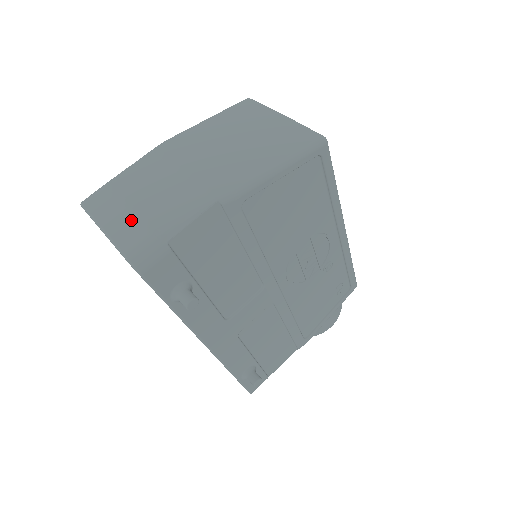
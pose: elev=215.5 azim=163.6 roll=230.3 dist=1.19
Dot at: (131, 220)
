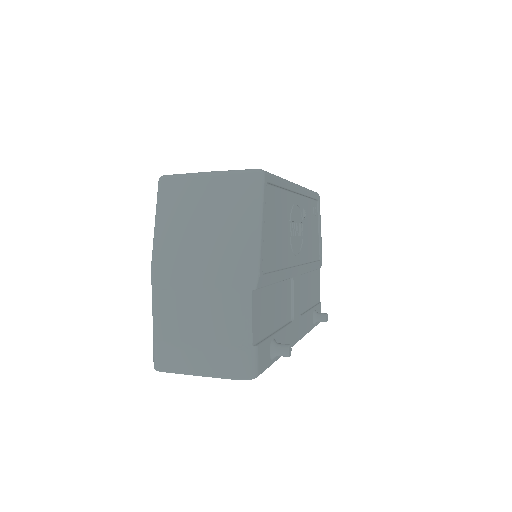
Dot at: (212, 354)
